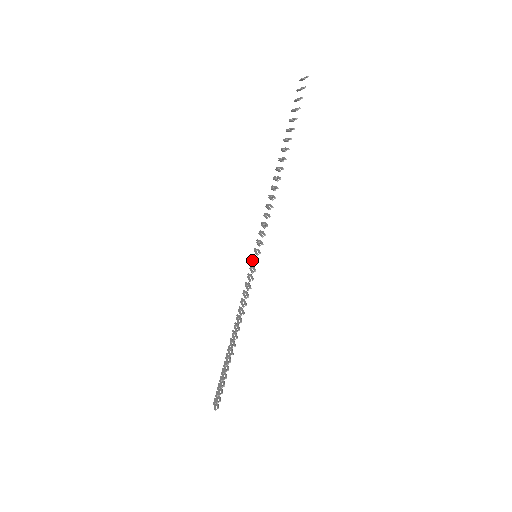
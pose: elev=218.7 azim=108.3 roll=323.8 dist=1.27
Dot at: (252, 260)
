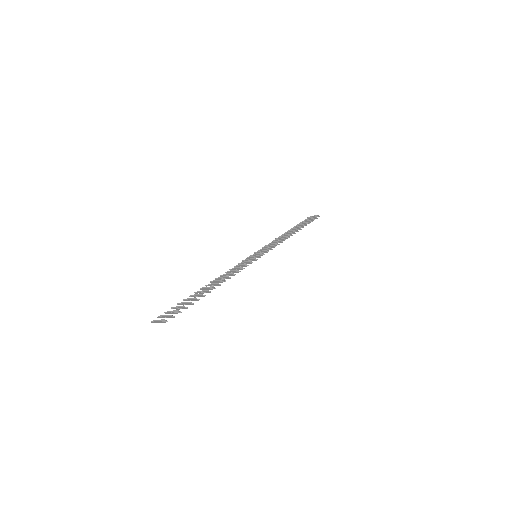
Dot at: (252, 256)
